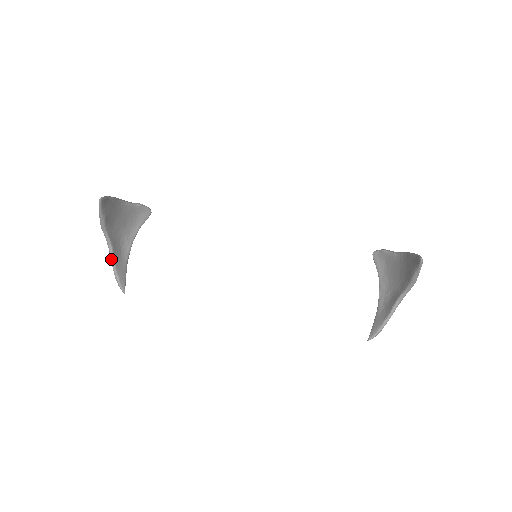
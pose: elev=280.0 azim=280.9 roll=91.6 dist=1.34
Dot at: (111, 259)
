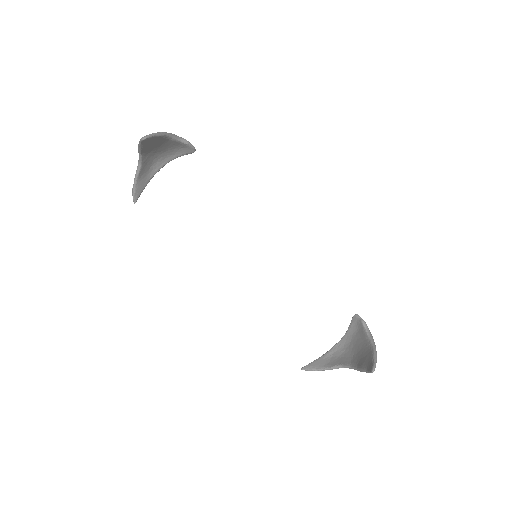
Dot at: (136, 173)
